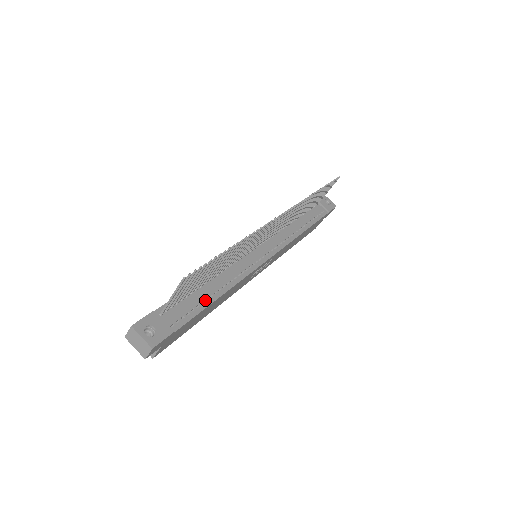
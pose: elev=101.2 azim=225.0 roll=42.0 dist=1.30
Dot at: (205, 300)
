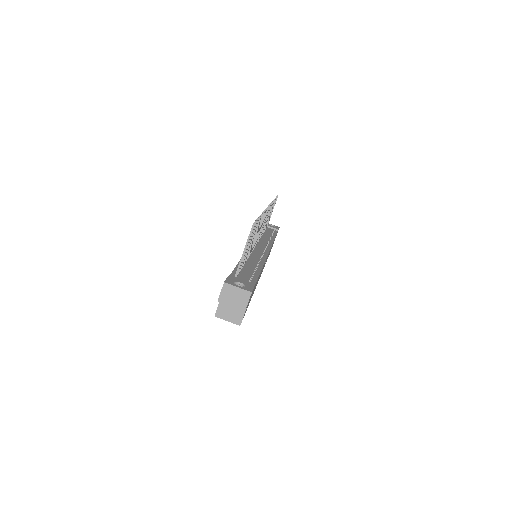
Dot at: occluded
